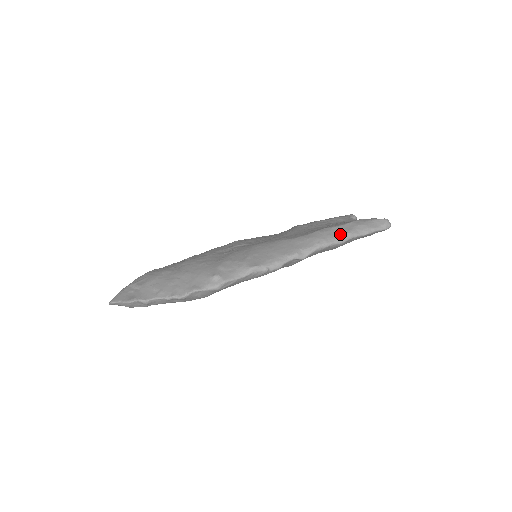
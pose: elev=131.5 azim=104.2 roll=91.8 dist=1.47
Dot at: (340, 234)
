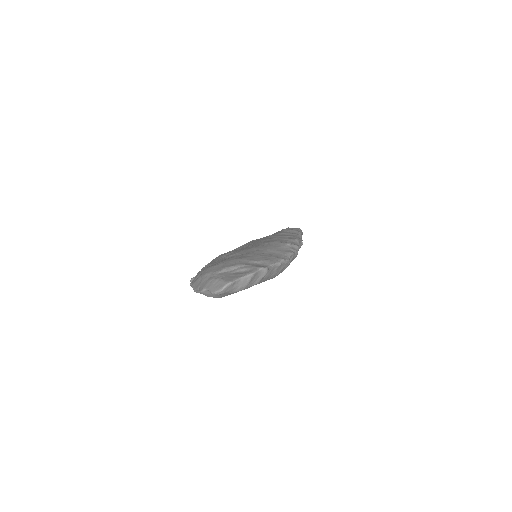
Dot at: (298, 229)
